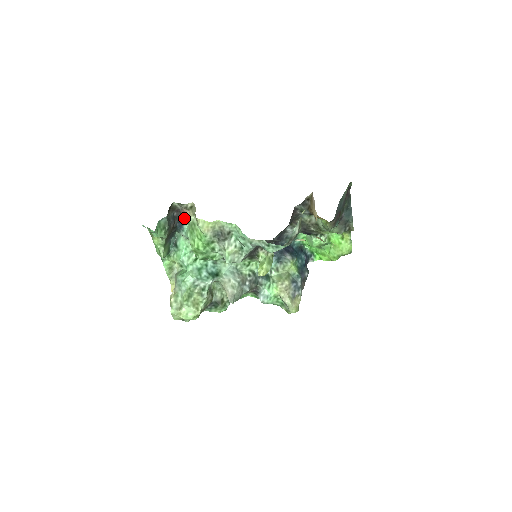
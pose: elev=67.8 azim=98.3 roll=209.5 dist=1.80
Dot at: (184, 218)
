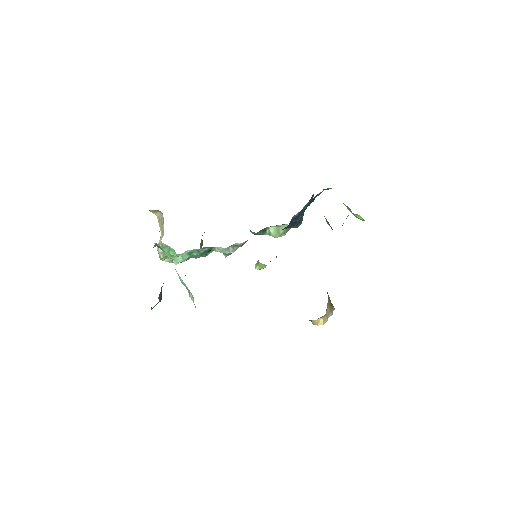
Dot at: occluded
